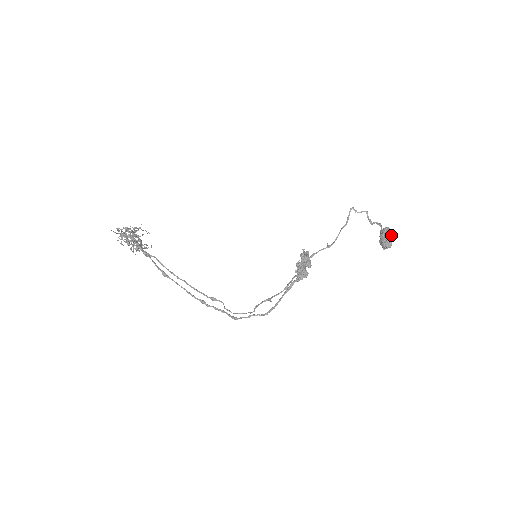
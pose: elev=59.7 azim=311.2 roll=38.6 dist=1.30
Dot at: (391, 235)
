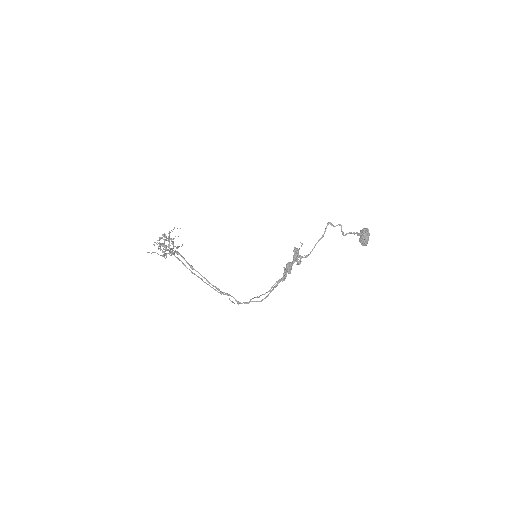
Dot at: (367, 236)
